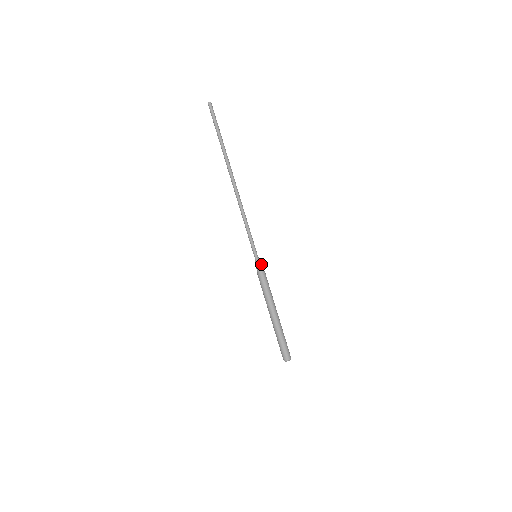
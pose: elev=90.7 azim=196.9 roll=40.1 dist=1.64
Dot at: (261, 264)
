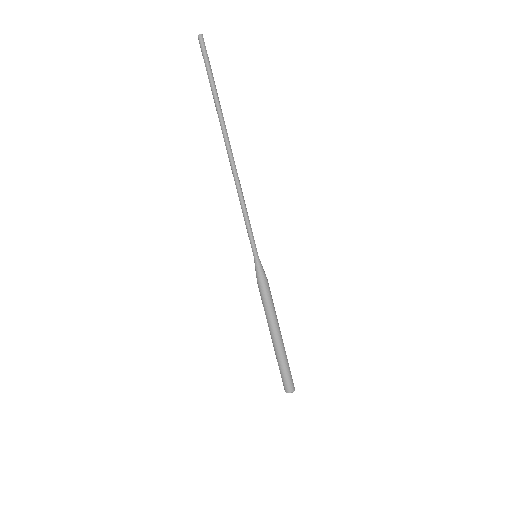
Dot at: (261, 268)
